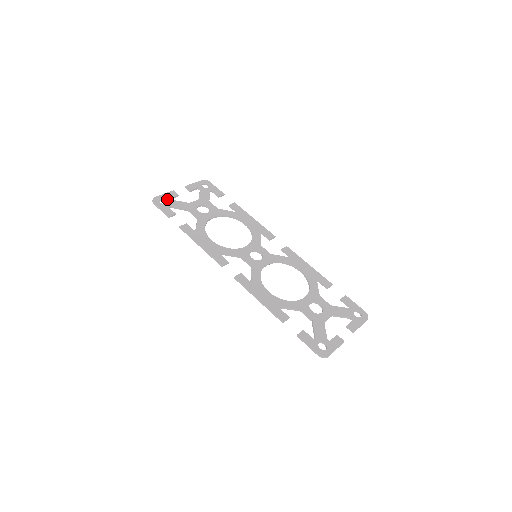
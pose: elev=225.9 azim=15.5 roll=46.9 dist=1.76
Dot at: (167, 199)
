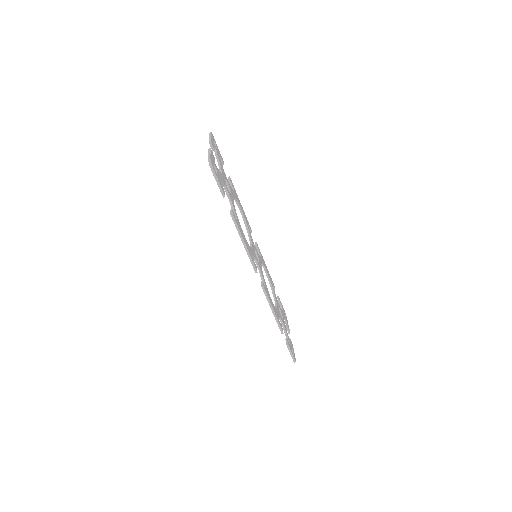
Dot at: (215, 164)
